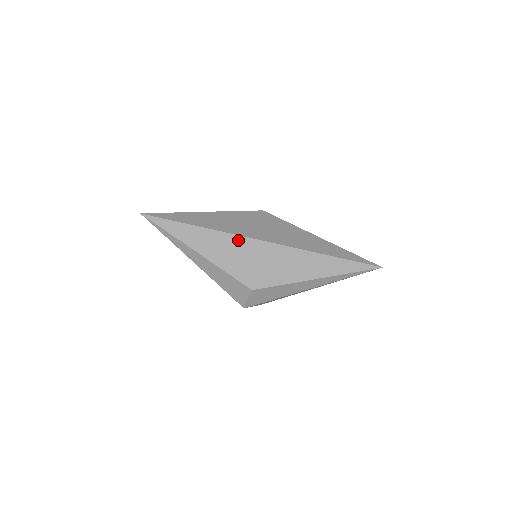
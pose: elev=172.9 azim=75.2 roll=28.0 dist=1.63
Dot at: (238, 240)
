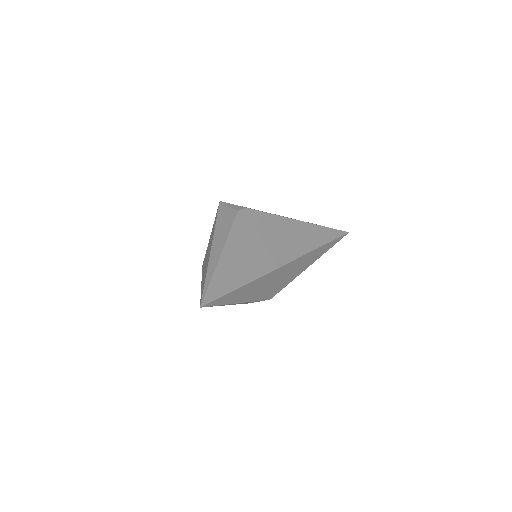
Dot at: (271, 274)
